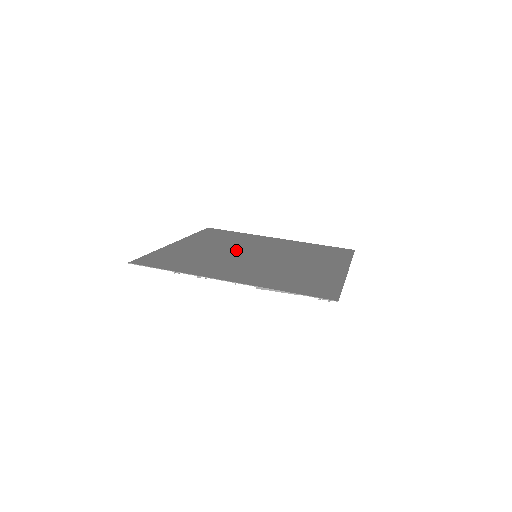
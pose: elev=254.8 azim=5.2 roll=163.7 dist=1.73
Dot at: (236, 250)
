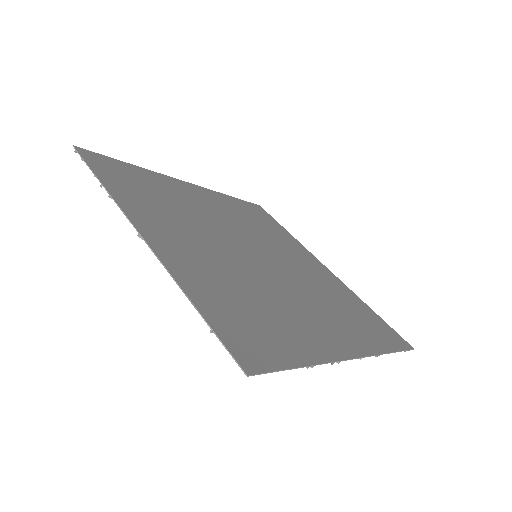
Dot at: (226, 243)
